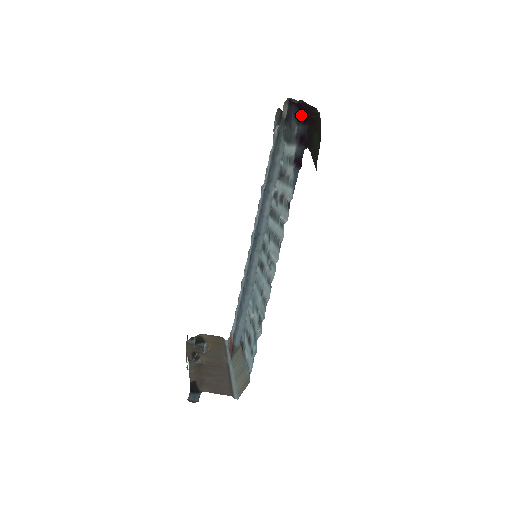
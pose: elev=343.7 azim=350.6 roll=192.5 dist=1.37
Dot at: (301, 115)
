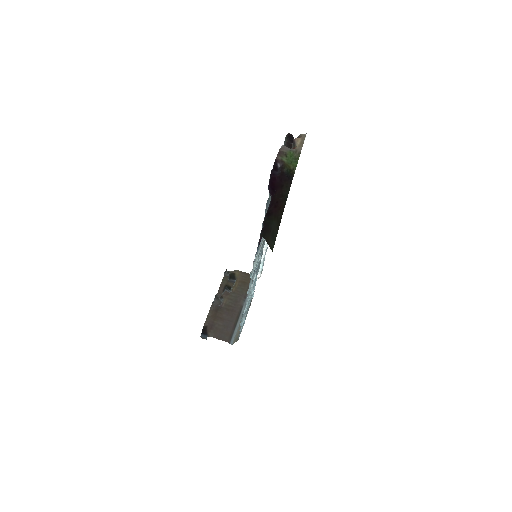
Dot at: (270, 194)
